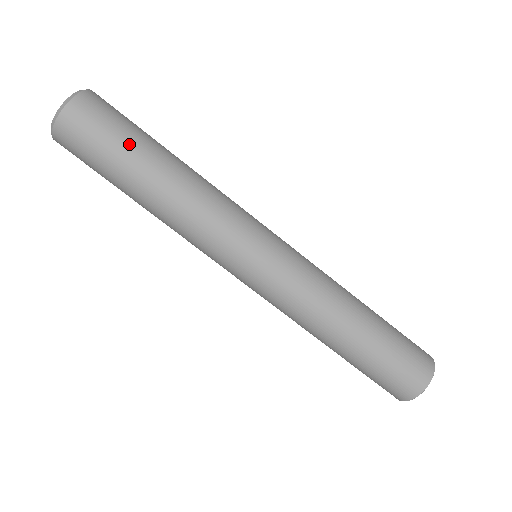
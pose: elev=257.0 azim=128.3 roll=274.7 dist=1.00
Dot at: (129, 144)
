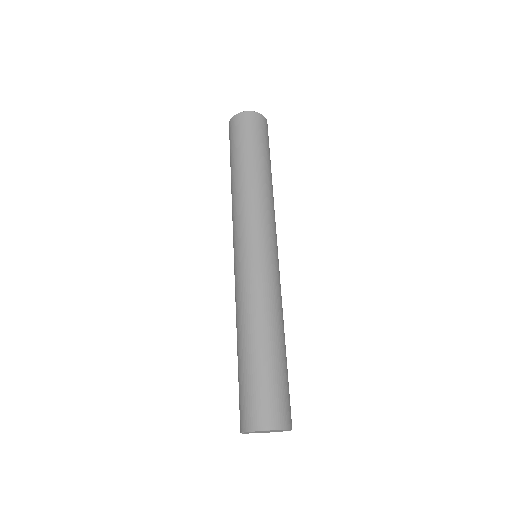
Dot at: (245, 146)
